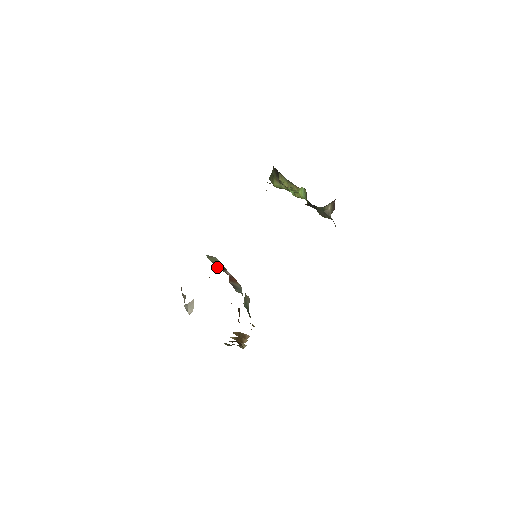
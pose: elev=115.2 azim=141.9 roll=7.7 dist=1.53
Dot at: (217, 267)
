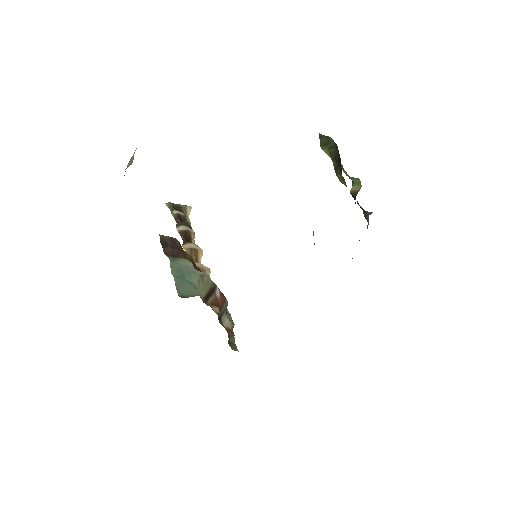
Dot at: (207, 299)
